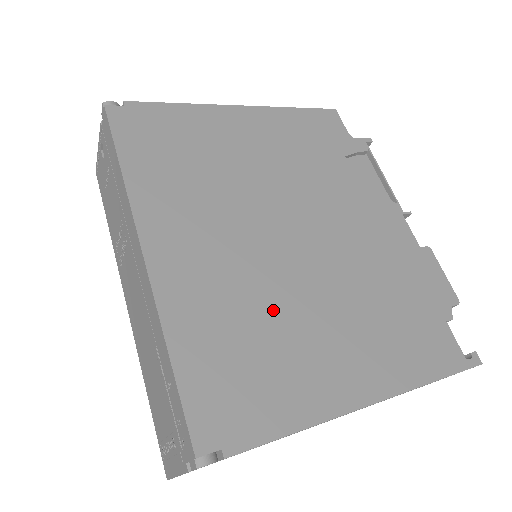
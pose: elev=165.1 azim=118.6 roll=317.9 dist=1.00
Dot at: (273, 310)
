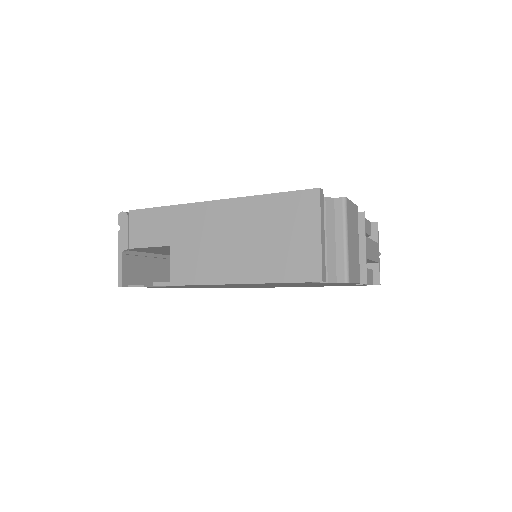
Dot at: occluded
